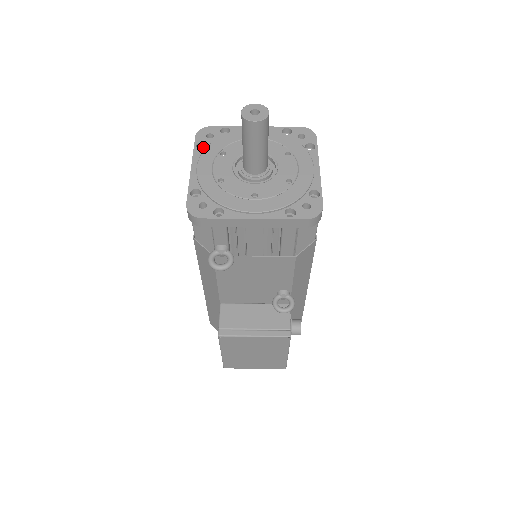
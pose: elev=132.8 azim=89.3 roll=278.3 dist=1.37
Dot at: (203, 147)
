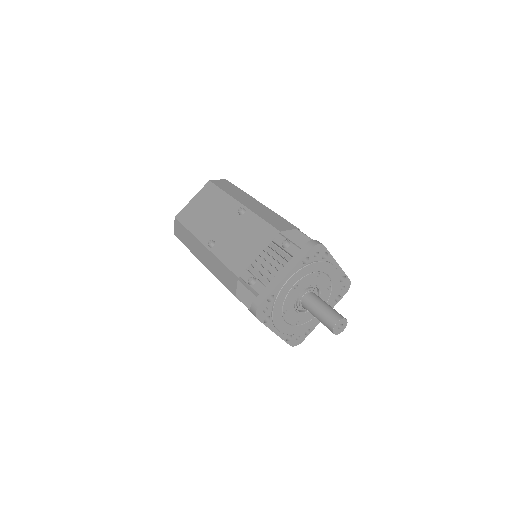
Dot at: occluded
